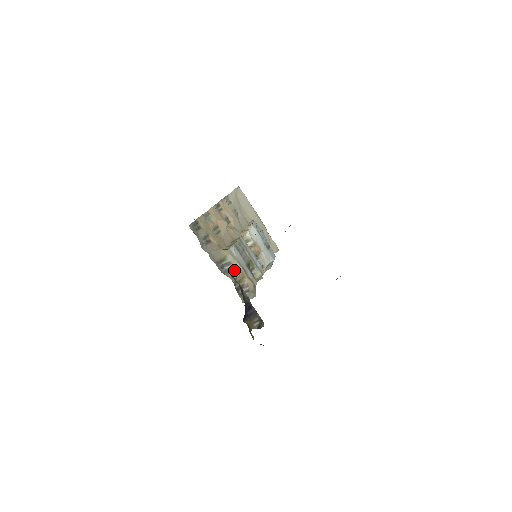
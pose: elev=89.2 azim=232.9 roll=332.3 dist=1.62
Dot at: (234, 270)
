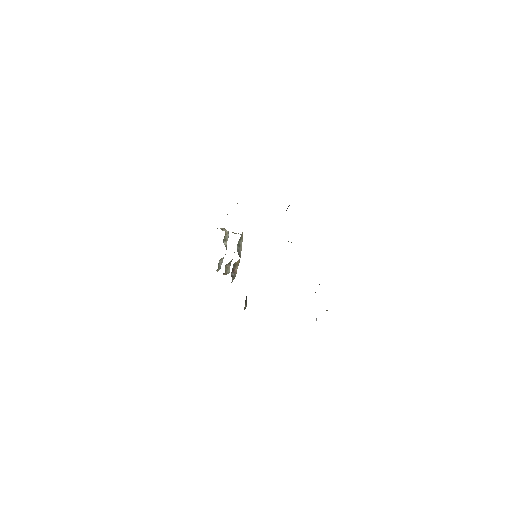
Dot at: (239, 253)
